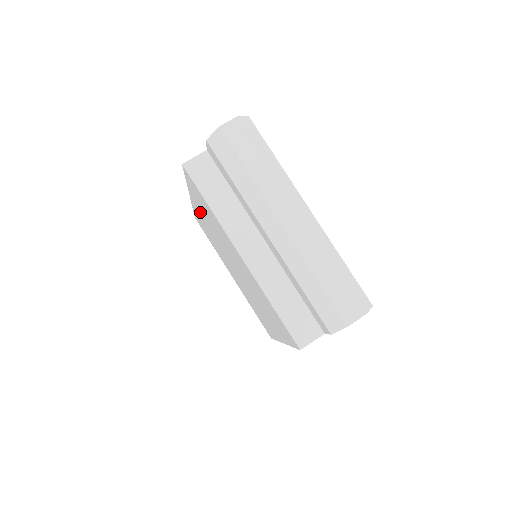
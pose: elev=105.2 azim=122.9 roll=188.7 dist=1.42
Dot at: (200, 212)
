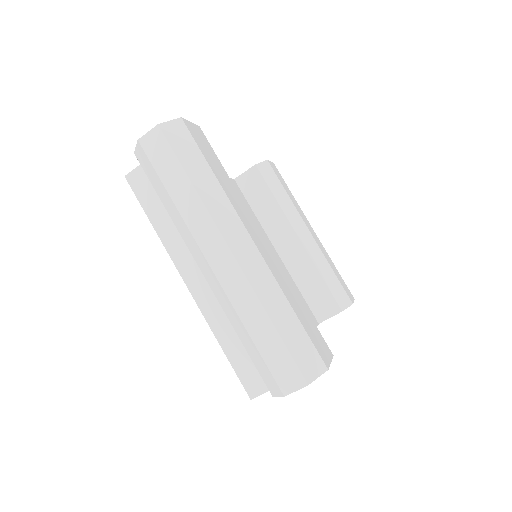
Dot at: occluded
